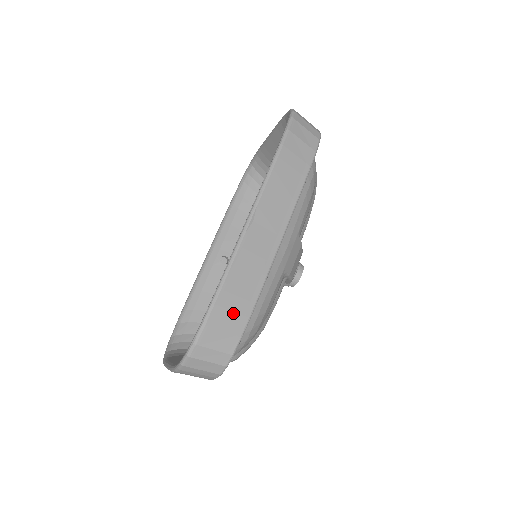
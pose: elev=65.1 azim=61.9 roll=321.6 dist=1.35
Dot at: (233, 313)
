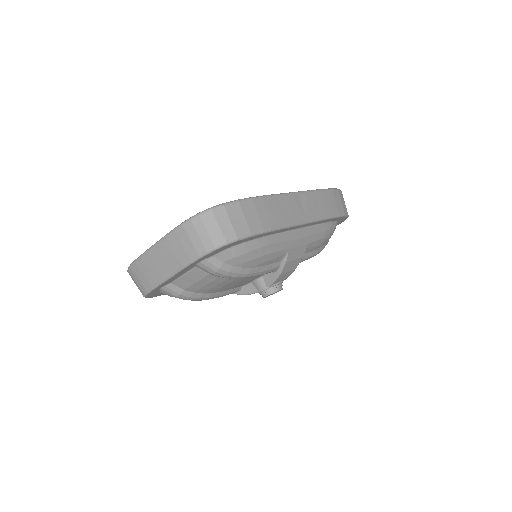
Dot at: (258, 217)
